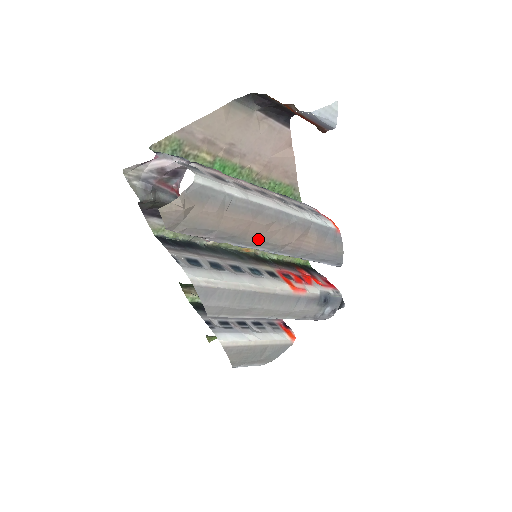
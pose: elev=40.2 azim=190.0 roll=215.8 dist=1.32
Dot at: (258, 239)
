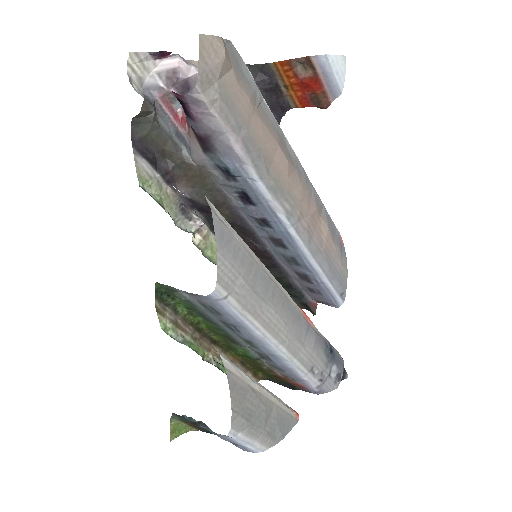
Dot at: (280, 183)
